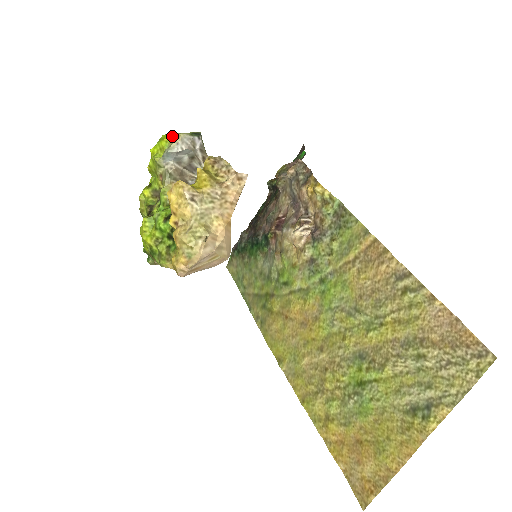
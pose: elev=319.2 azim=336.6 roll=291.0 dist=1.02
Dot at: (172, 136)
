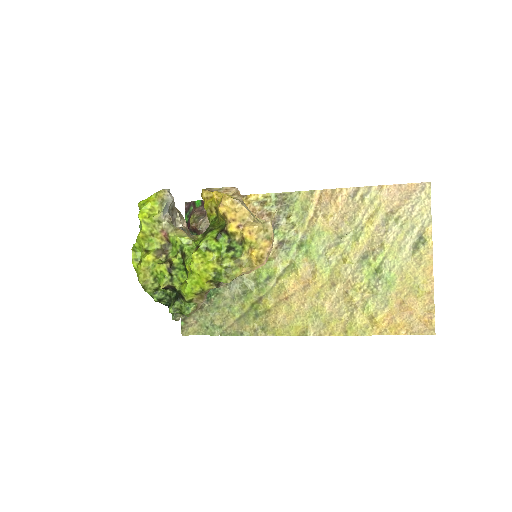
Dot at: (155, 195)
